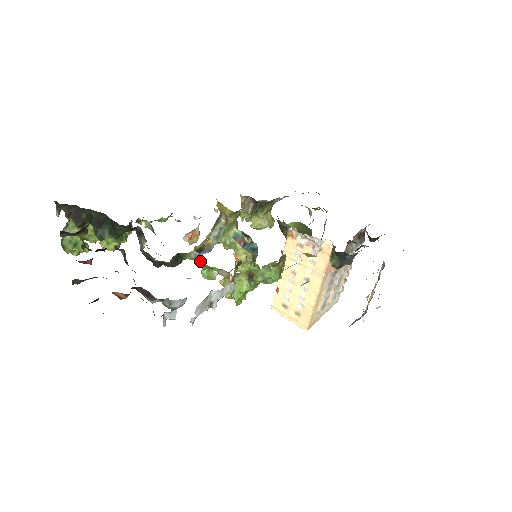
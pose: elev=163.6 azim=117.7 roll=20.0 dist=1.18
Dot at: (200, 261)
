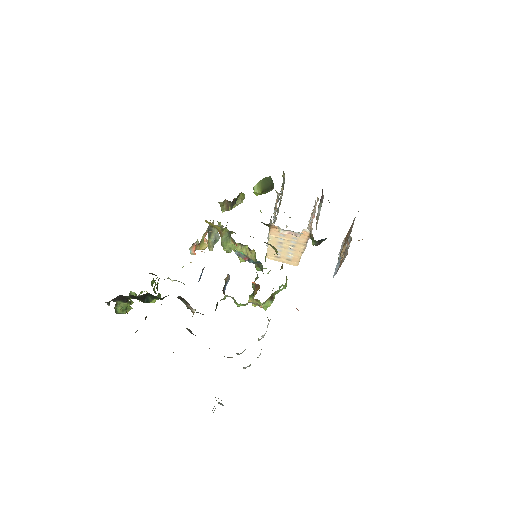
Dot at: occluded
